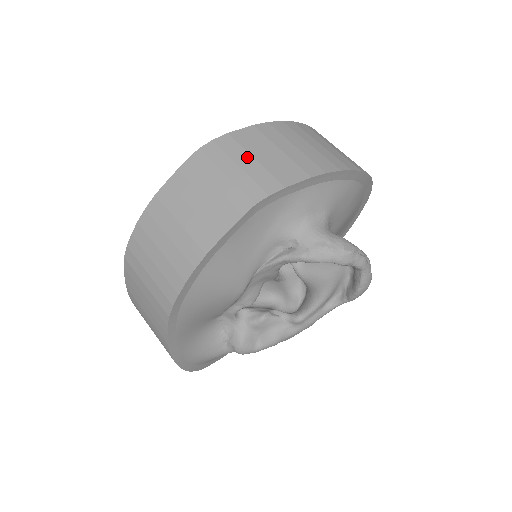
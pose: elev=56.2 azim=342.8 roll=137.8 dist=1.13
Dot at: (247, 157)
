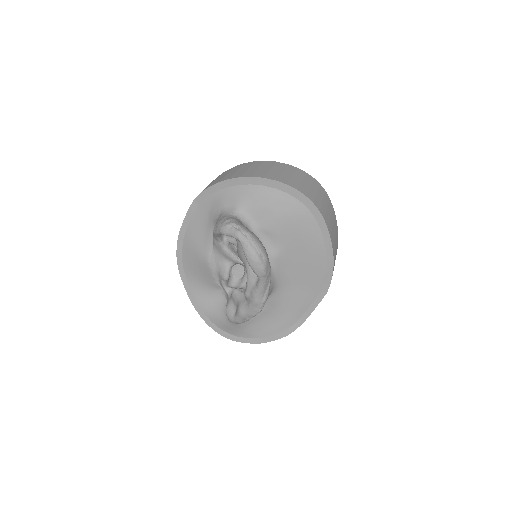
Dot at: (214, 180)
